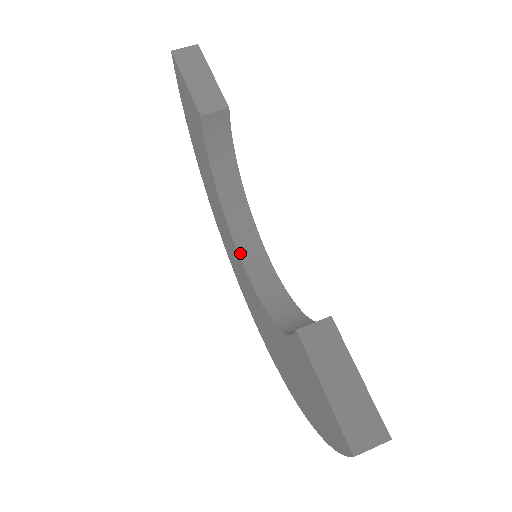
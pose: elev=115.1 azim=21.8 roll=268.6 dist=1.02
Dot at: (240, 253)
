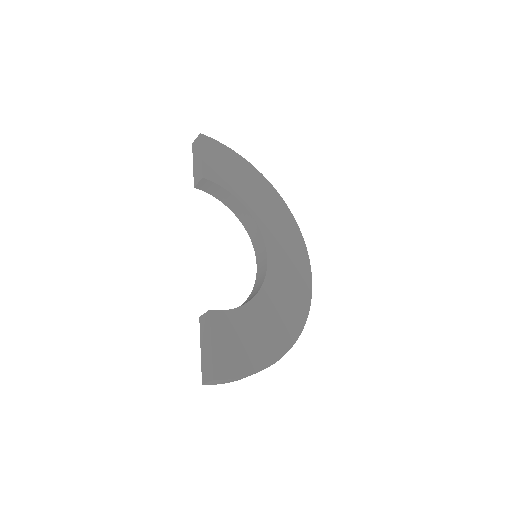
Dot at: (256, 253)
